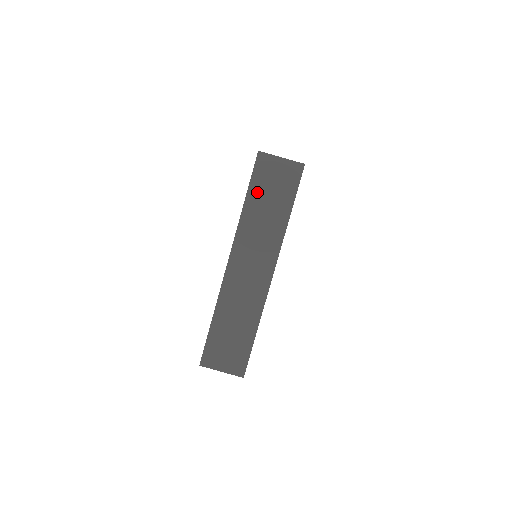
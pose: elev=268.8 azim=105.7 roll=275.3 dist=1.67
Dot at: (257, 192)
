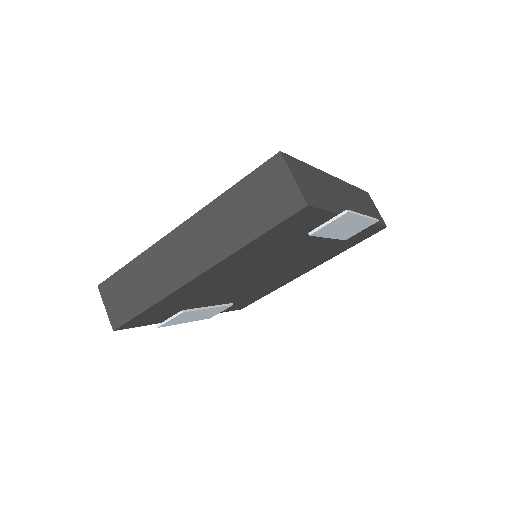
Dot at: (246, 190)
